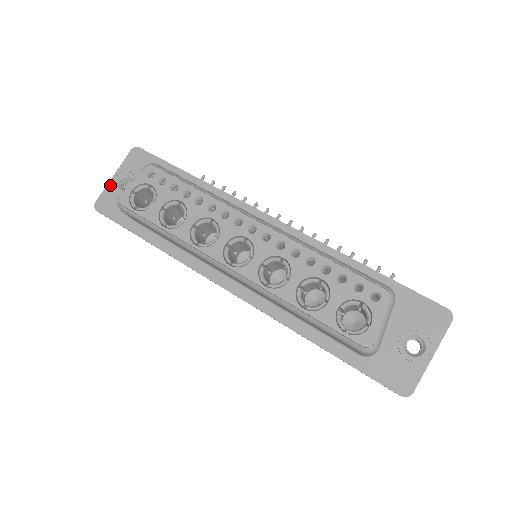
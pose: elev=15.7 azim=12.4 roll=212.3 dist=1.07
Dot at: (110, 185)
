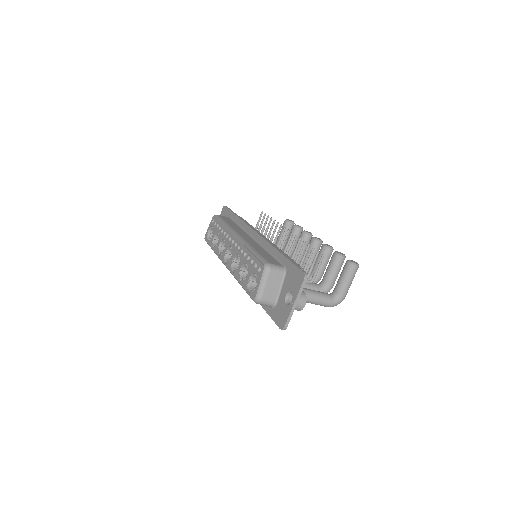
Dot at: occluded
